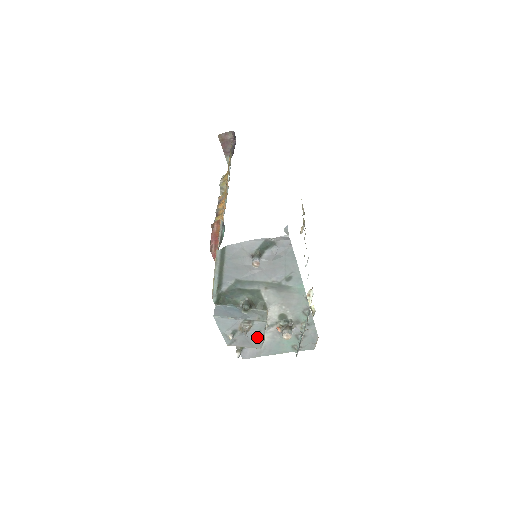
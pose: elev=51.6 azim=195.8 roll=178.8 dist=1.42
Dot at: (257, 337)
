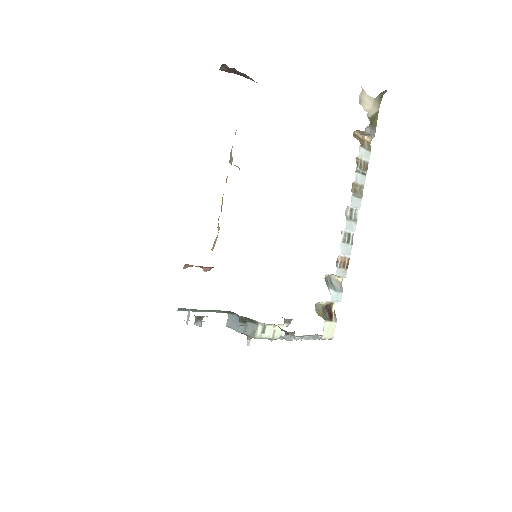
Dot at: occluded
